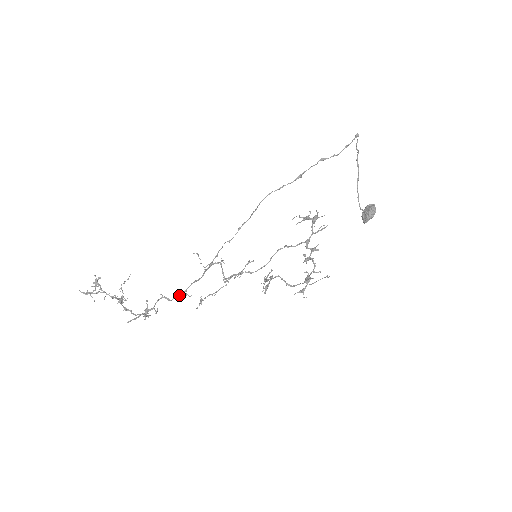
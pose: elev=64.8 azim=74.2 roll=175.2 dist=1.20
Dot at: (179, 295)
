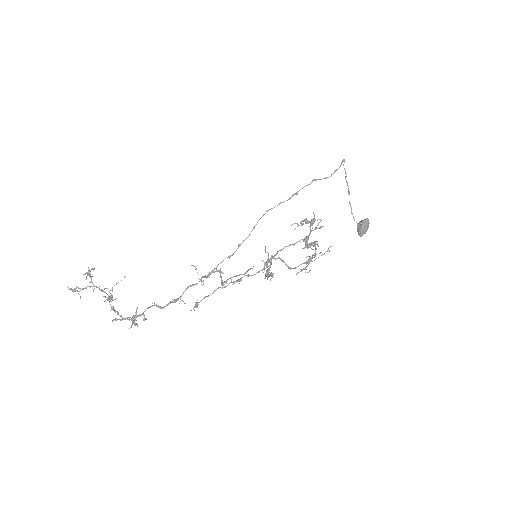
Dot at: (173, 300)
